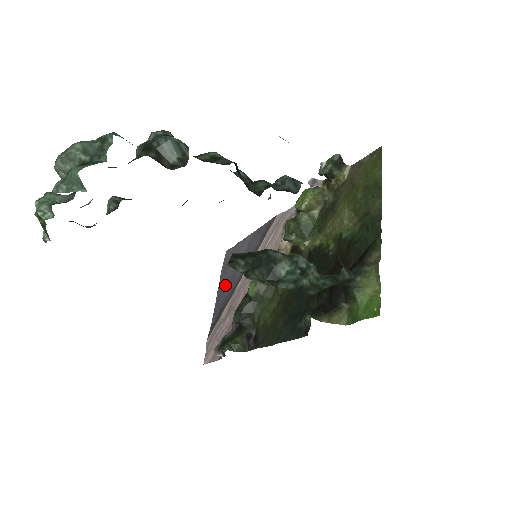
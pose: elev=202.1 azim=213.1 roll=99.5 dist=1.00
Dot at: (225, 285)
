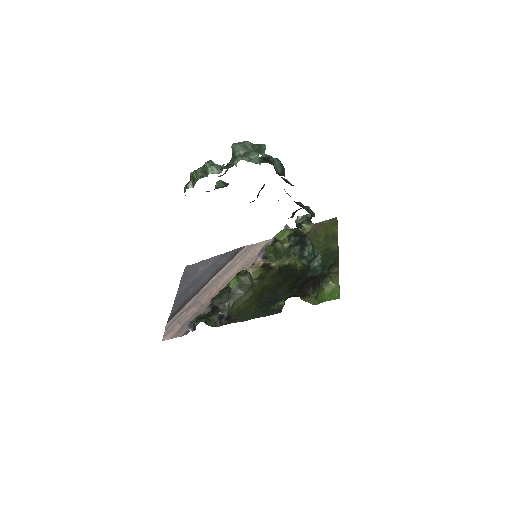
Dot at: (187, 288)
